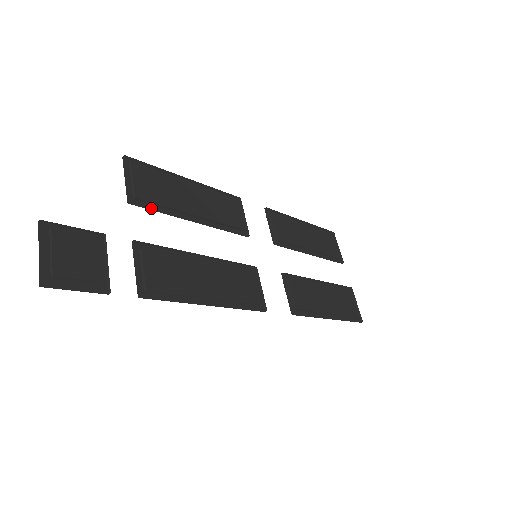
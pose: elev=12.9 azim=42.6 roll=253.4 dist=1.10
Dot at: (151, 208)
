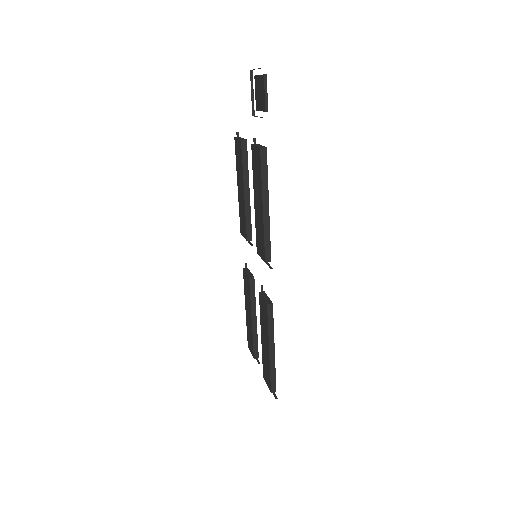
Dot at: (246, 154)
